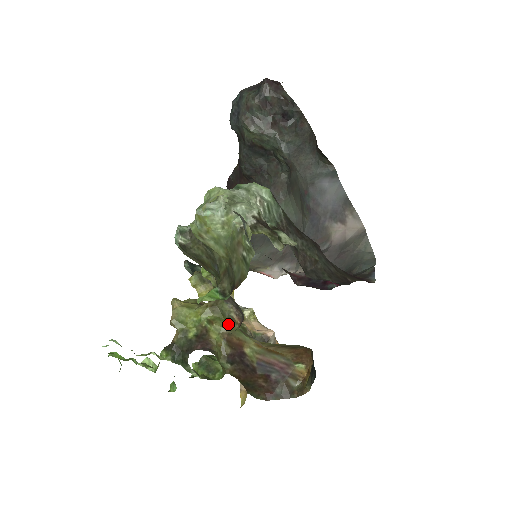
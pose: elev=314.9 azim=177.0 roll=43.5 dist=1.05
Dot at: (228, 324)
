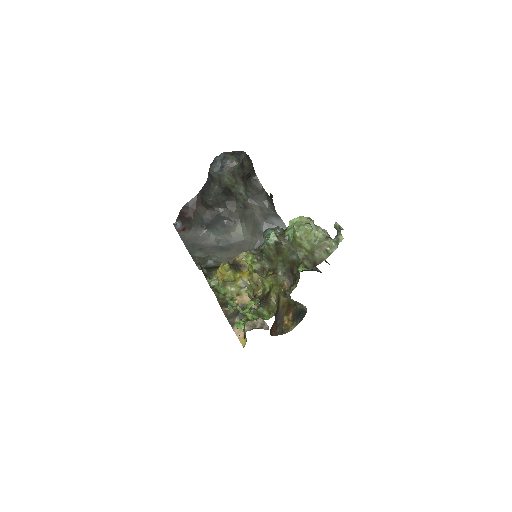
Dot at: (279, 288)
